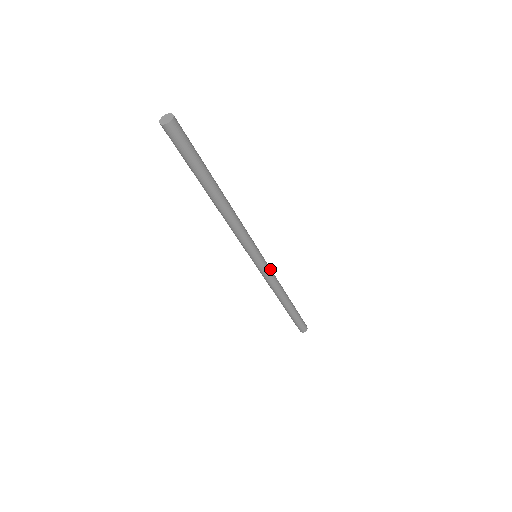
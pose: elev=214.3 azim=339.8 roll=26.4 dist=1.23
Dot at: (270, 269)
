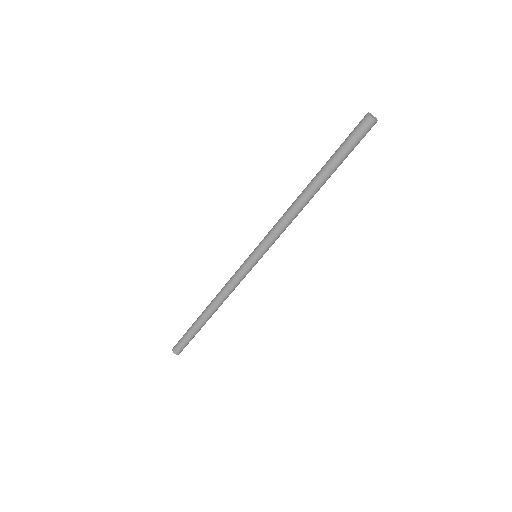
Dot at: (245, 276)
